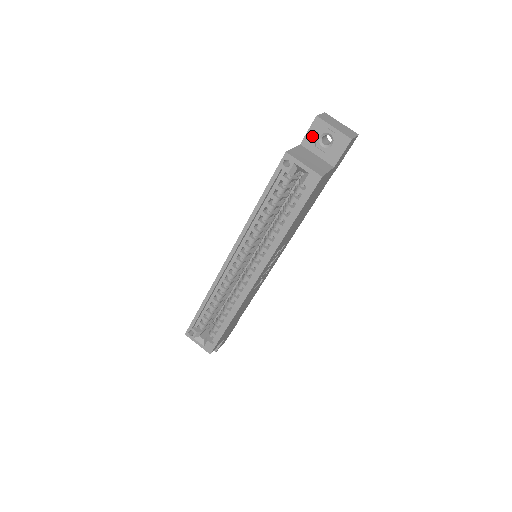
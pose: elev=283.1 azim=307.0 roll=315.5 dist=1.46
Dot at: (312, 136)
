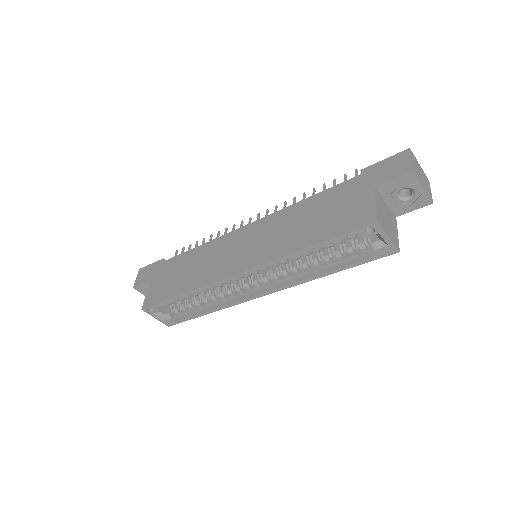
Dot at: (394, 185)
